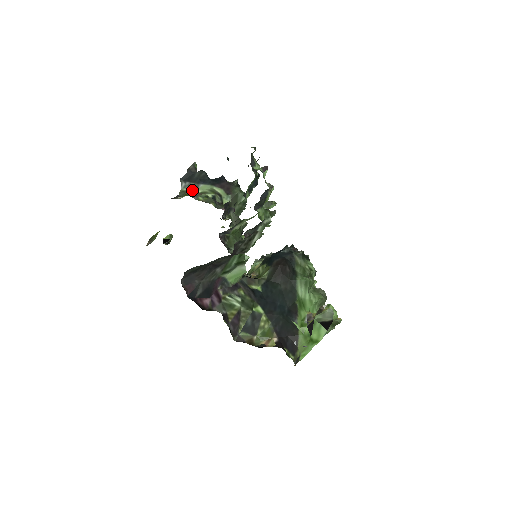
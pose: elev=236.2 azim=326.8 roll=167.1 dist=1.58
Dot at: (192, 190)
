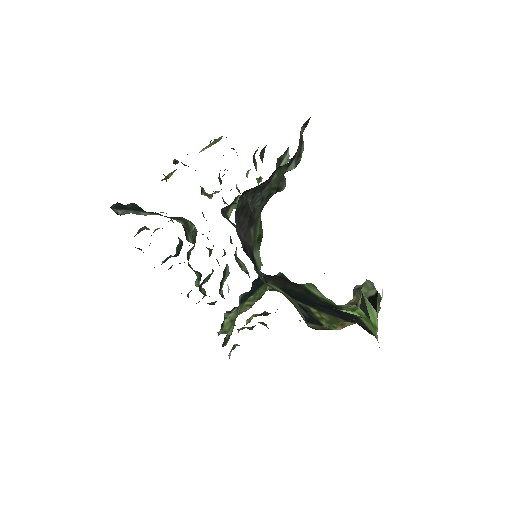
Dot at: (135, 213)
